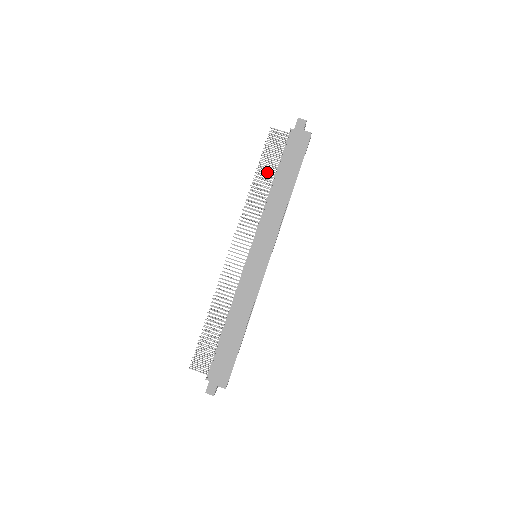
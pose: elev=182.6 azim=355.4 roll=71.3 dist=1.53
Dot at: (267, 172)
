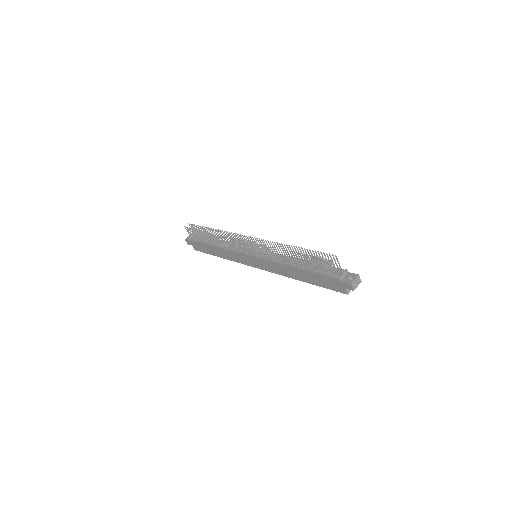
Dot at: (301, 261)
